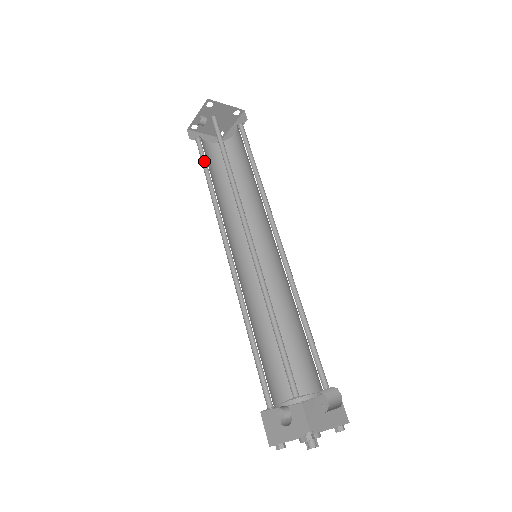
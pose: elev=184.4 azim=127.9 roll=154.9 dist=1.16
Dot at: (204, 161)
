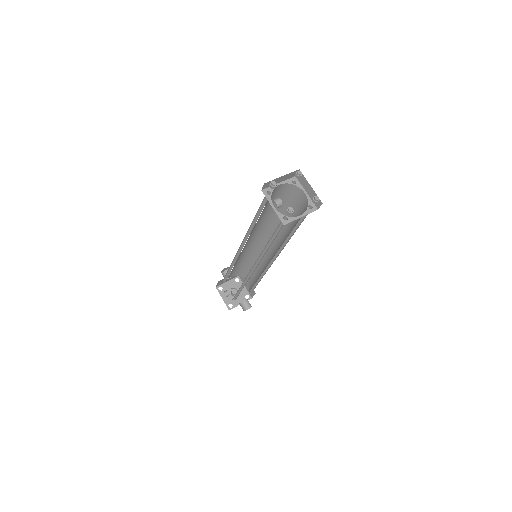
Dot at: (262, 206)
